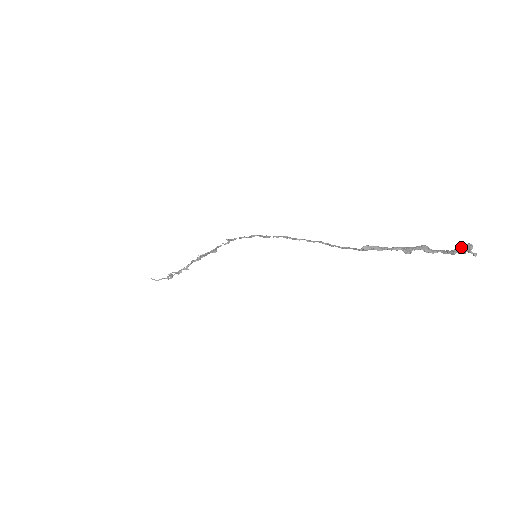
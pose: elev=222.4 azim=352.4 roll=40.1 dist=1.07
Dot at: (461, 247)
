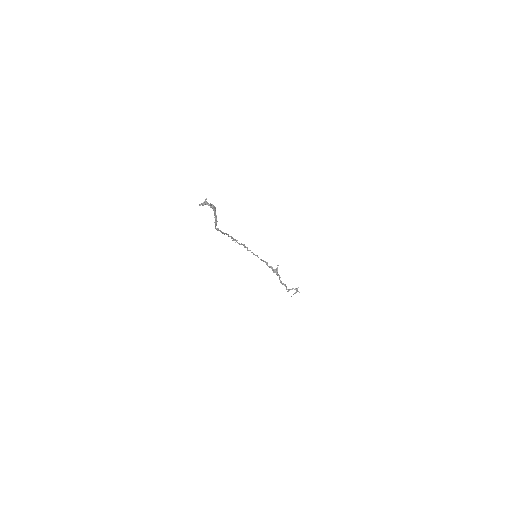
Dot at: occluded
